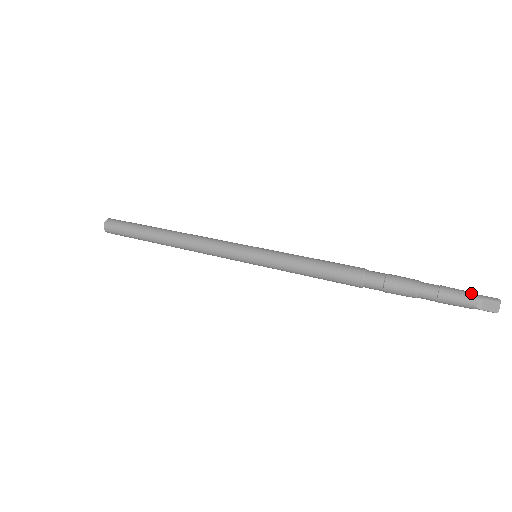
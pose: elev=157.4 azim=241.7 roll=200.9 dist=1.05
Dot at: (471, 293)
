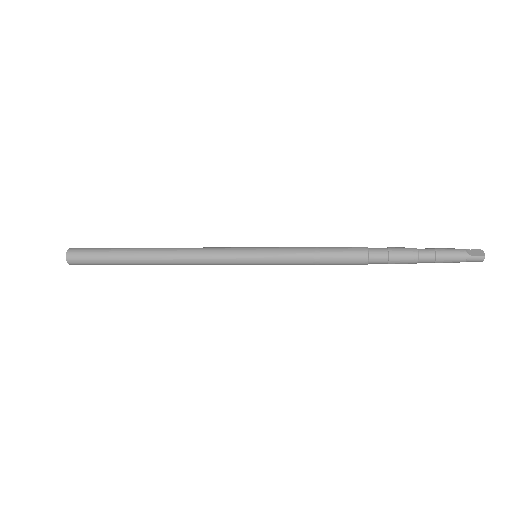
Dot at: (458, 250)
